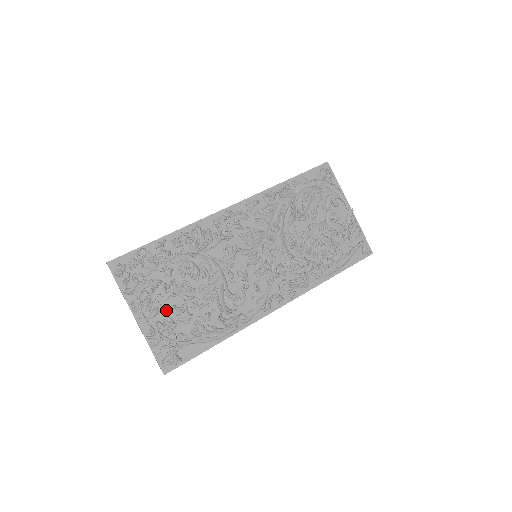
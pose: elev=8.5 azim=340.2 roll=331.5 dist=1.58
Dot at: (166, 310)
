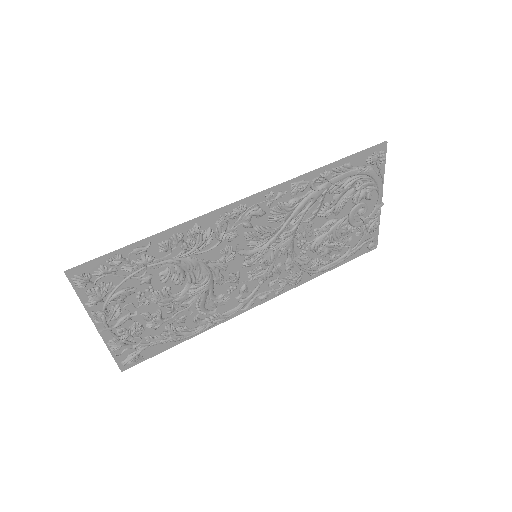
Dot at: (135, 317)
